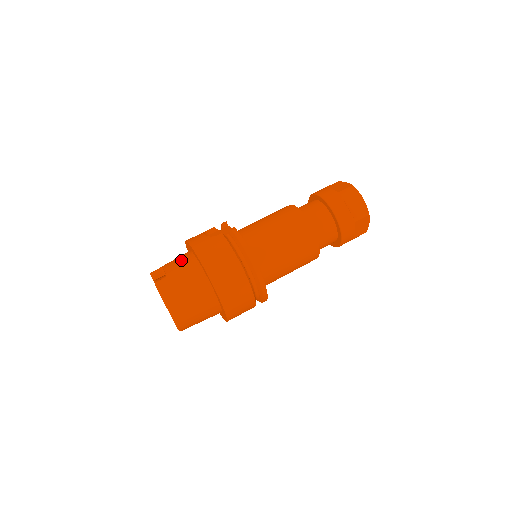
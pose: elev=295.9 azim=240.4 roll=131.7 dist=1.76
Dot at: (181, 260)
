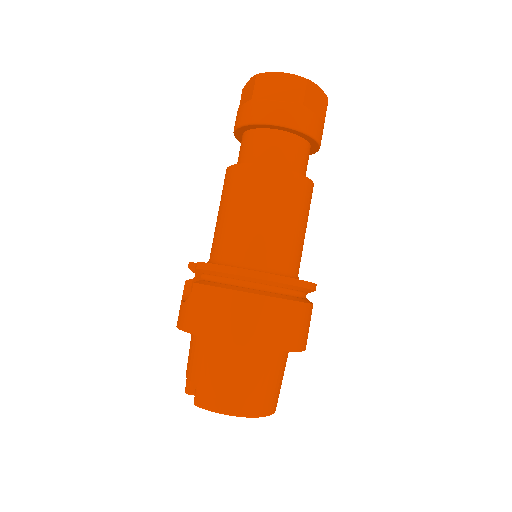
Dot at: (192, 352)
